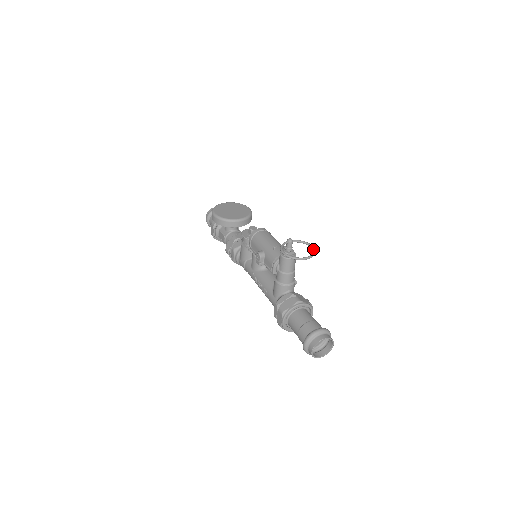
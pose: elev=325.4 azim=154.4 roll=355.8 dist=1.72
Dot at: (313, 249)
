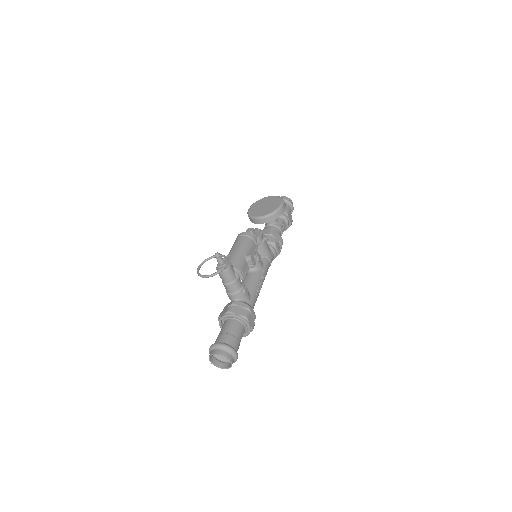
Dot at: (222, 267)
